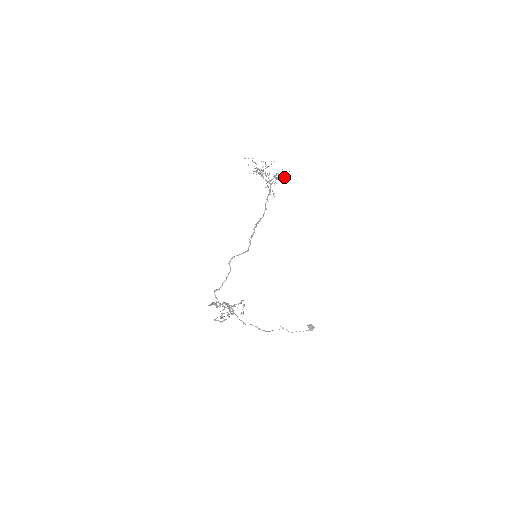
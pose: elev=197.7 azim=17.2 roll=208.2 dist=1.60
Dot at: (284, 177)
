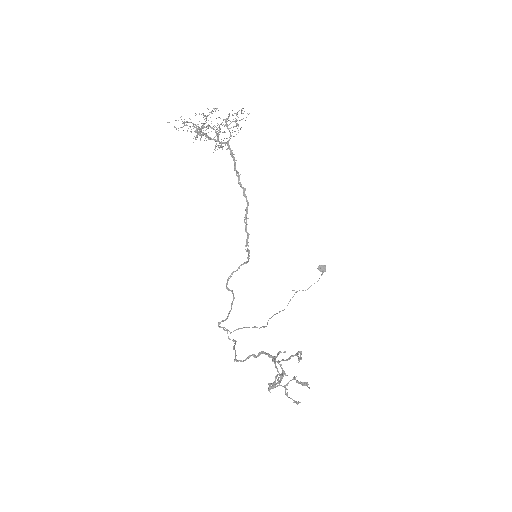
Dot at: (236, 119)
